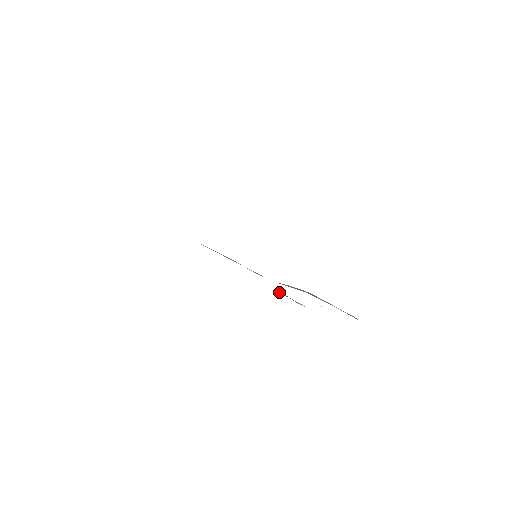
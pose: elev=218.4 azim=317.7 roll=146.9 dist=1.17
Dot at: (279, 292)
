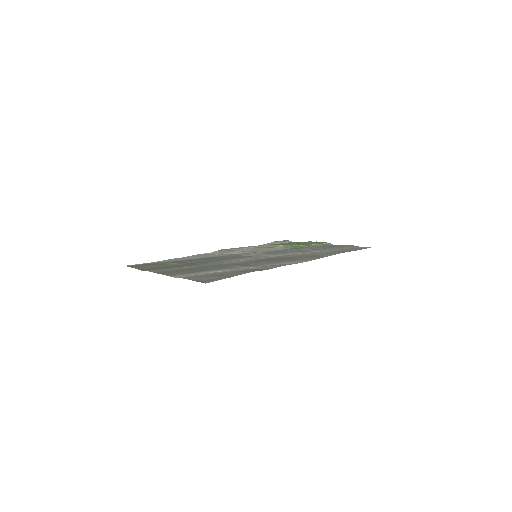
Dot at: (272, 242)
